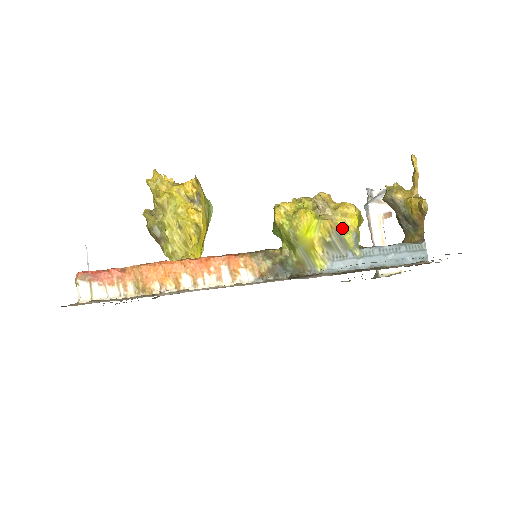
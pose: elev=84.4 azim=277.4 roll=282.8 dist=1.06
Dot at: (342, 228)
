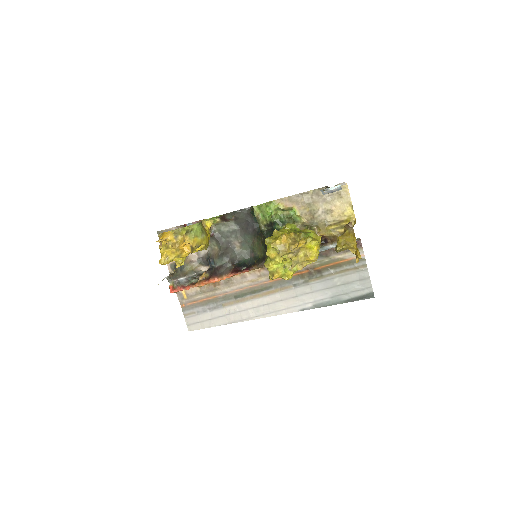
Dot at: occluded
